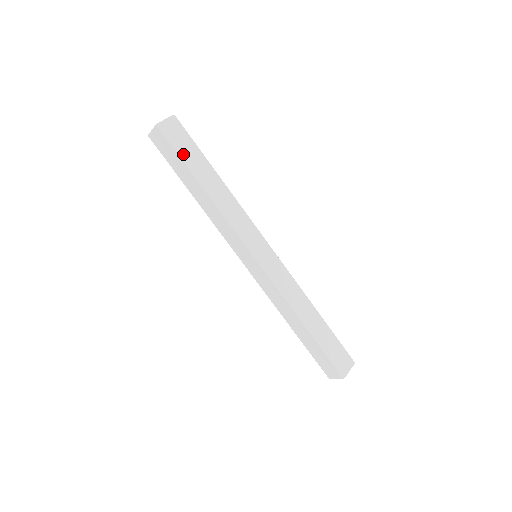
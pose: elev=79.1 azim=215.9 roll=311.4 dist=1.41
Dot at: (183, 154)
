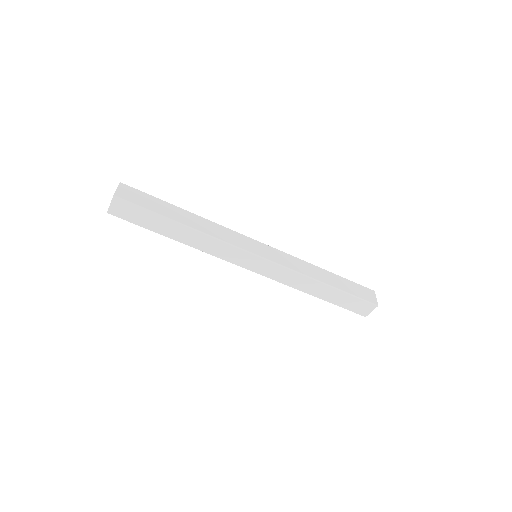
Dot at: (150, 208)
